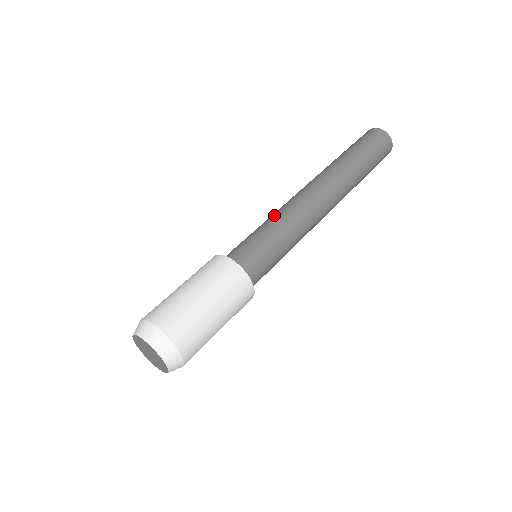
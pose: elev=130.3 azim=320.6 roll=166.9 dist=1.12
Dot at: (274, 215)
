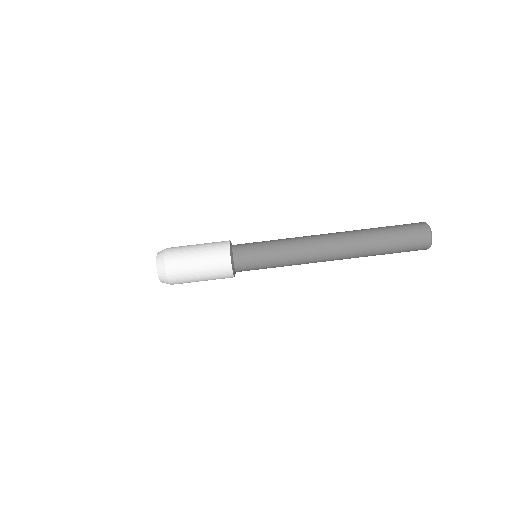
Dot at: (285, 240)
